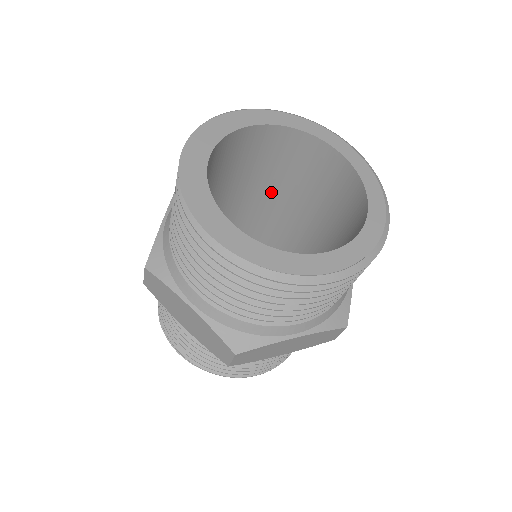
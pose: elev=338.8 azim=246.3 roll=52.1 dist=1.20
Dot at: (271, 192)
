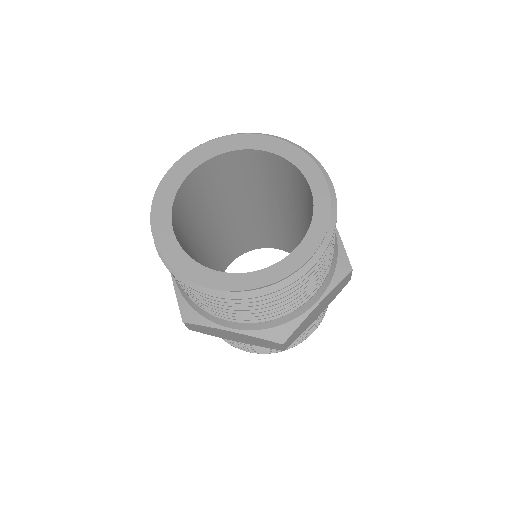
Dot at: (292, 206)
